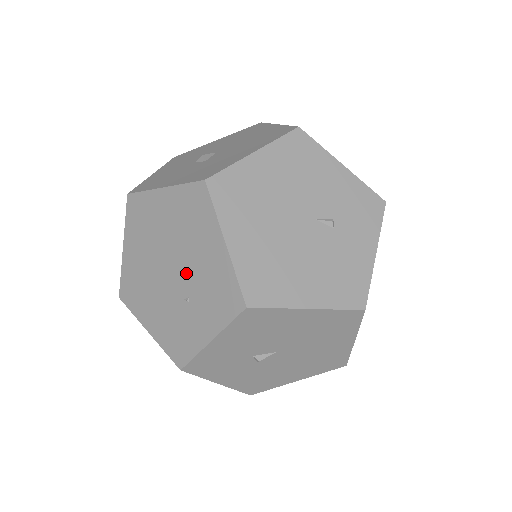
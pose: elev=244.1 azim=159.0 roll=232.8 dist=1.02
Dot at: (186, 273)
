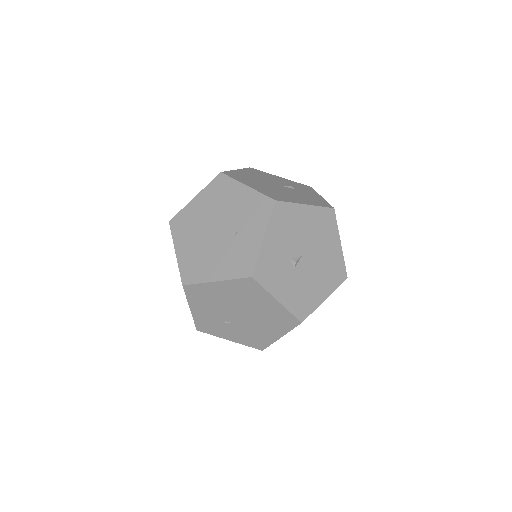
Dot at: (229, 221)
